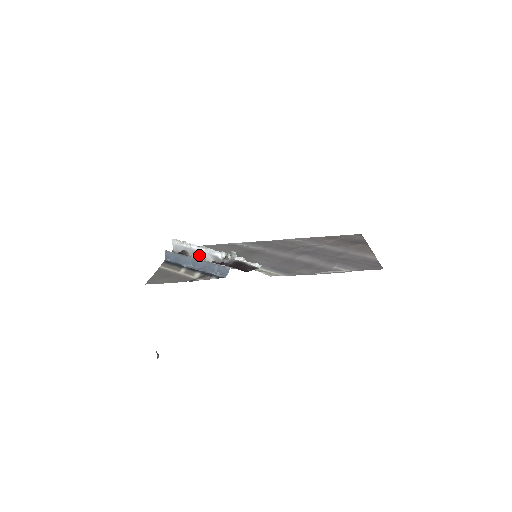
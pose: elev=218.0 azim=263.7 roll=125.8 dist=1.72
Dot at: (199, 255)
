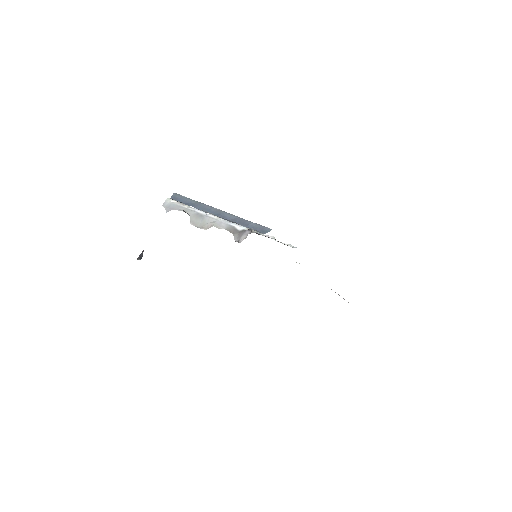
Dot at: (204, 220)
